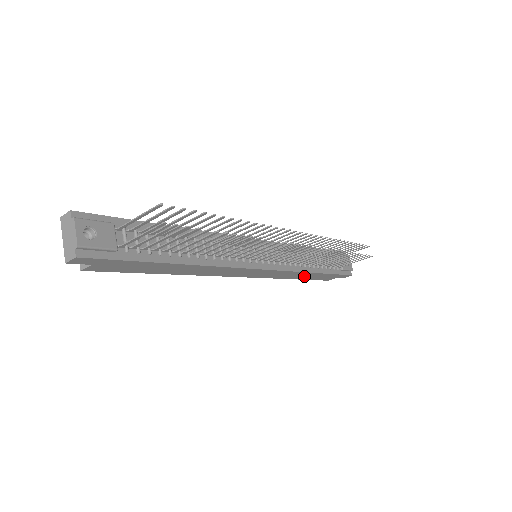
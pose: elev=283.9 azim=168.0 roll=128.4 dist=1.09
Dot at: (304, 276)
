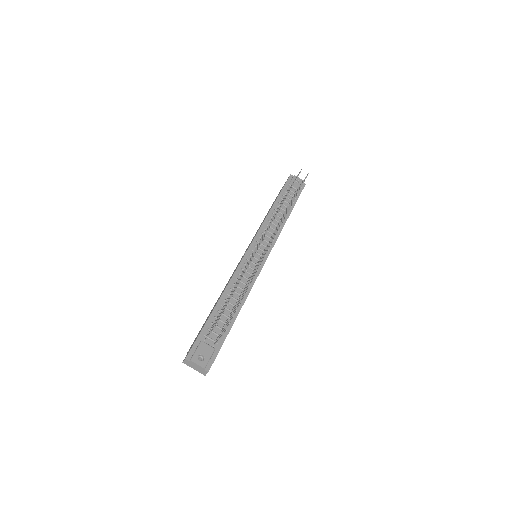
Dot at: occluded
